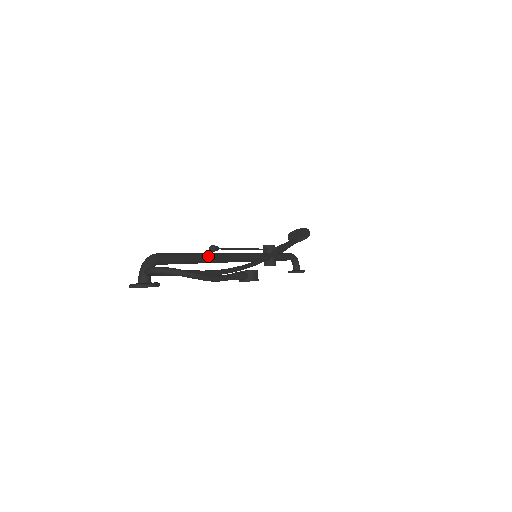
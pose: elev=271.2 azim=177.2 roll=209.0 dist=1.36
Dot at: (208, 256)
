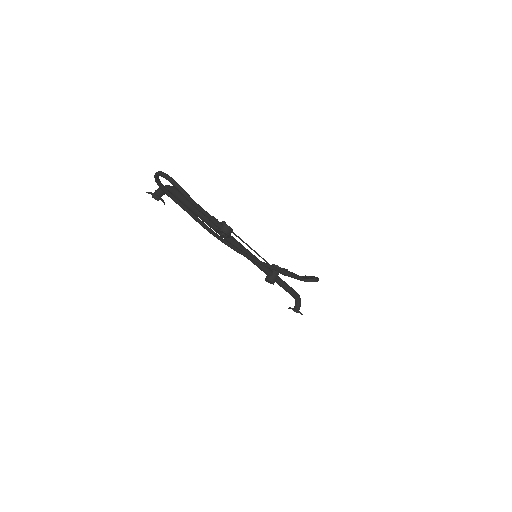
Dot at: occluded
